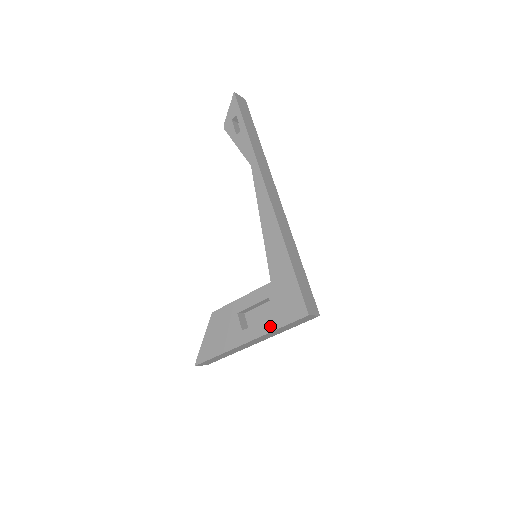
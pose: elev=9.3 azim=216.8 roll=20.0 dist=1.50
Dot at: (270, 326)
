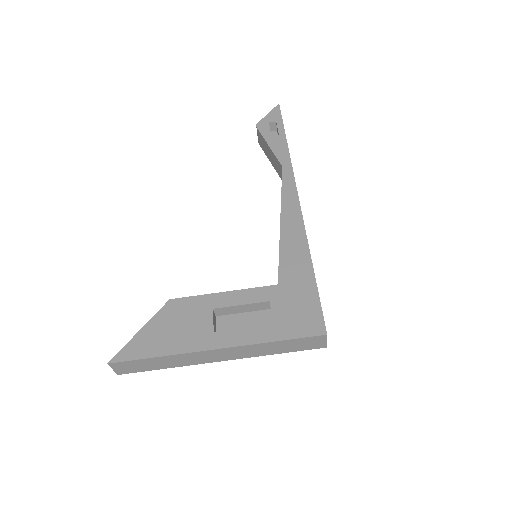
Dot at: (263, 335)
